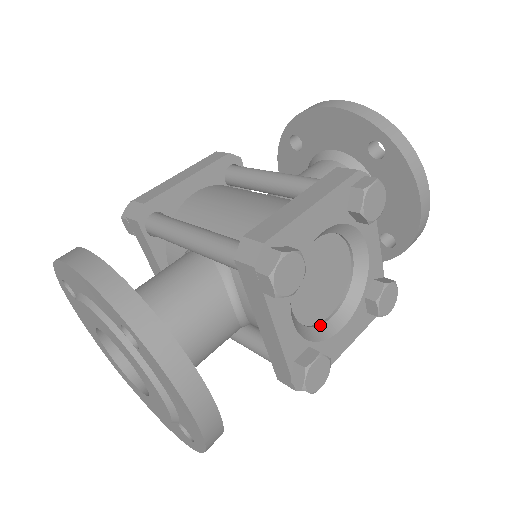
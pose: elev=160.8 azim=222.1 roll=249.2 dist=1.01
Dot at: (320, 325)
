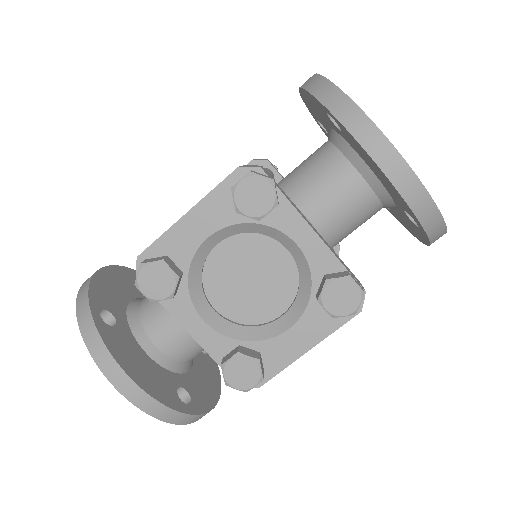
Dot at: (264, 325)
